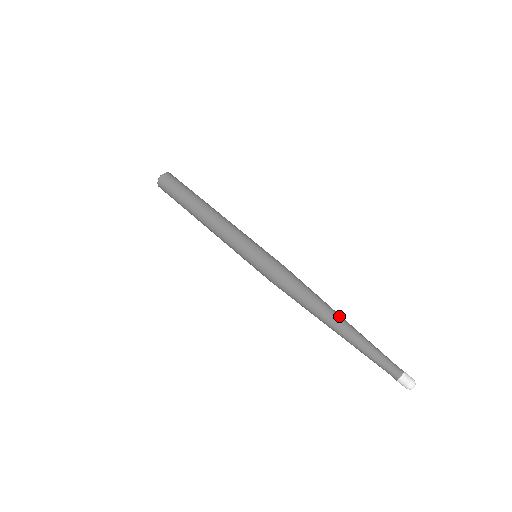
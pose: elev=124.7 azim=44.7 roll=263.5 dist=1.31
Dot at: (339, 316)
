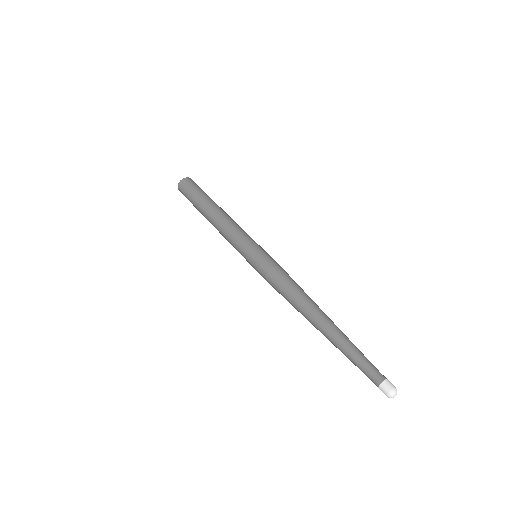
Dot at: (329, 318)
